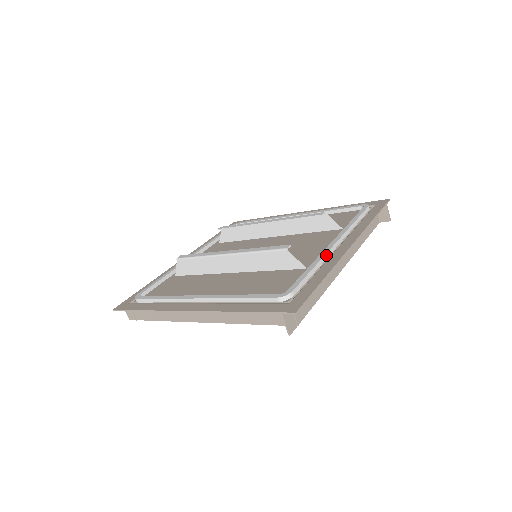
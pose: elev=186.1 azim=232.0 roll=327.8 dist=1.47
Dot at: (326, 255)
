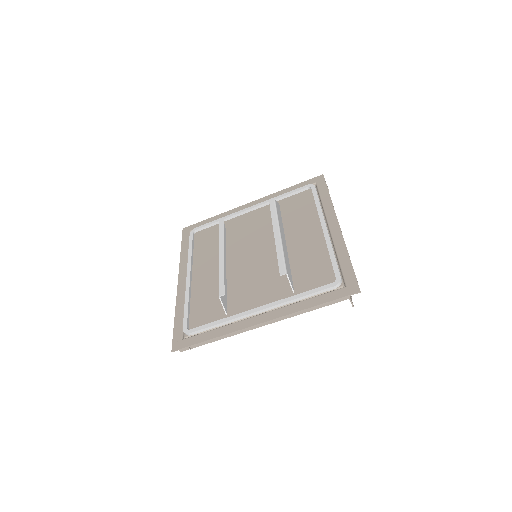
Dot at: (240, 317)
